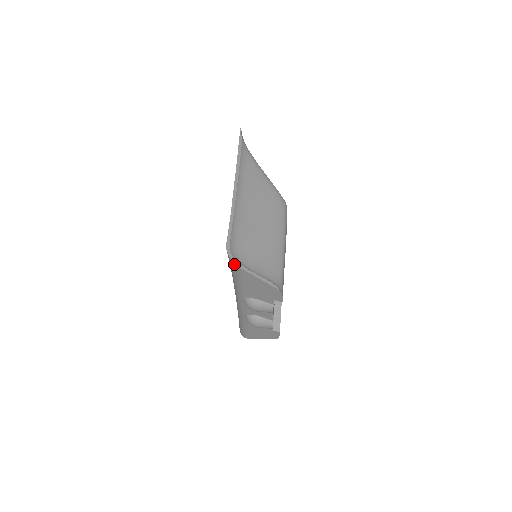
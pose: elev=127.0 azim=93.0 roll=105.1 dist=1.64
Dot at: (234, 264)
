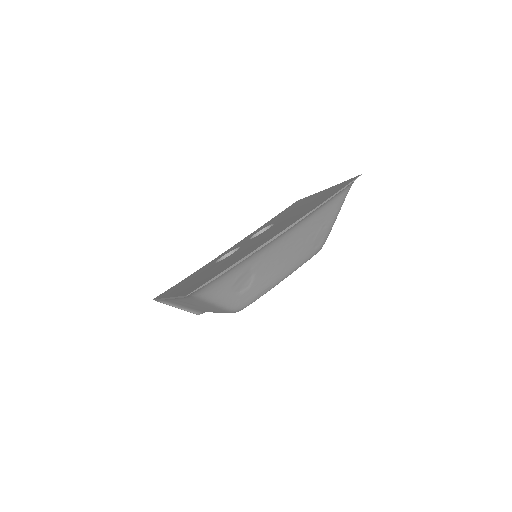
Dot at: (161, 301)
